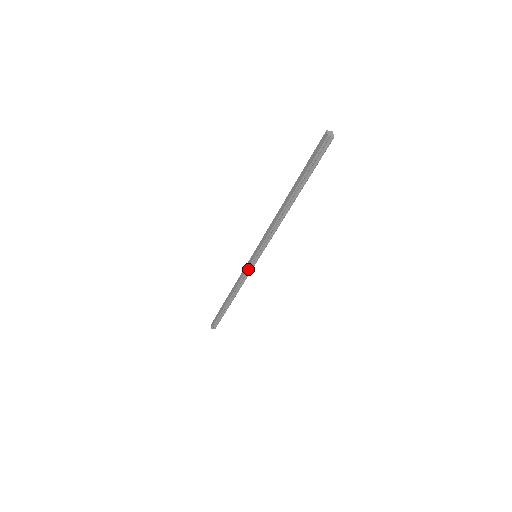
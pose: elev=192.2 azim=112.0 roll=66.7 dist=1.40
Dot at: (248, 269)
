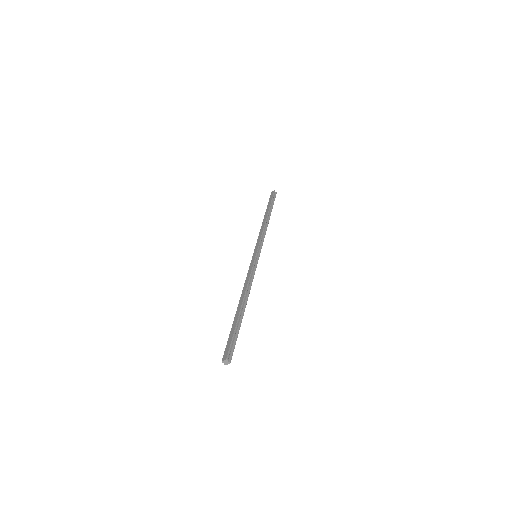
Dot at: (254, 264)
